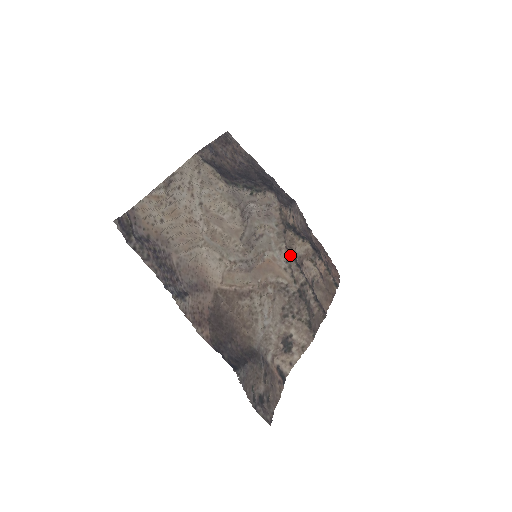
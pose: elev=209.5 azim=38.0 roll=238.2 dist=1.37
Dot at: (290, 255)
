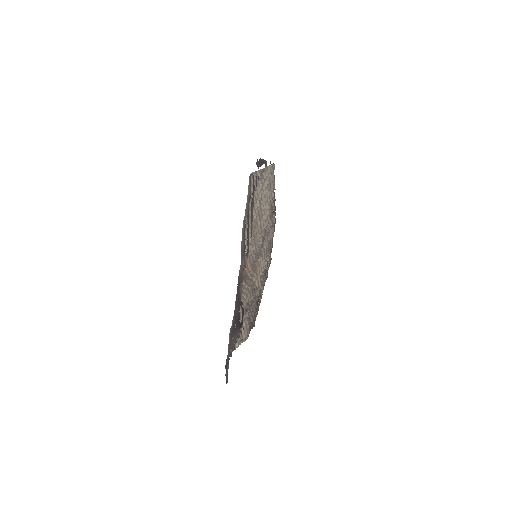
Dot at: occluded
